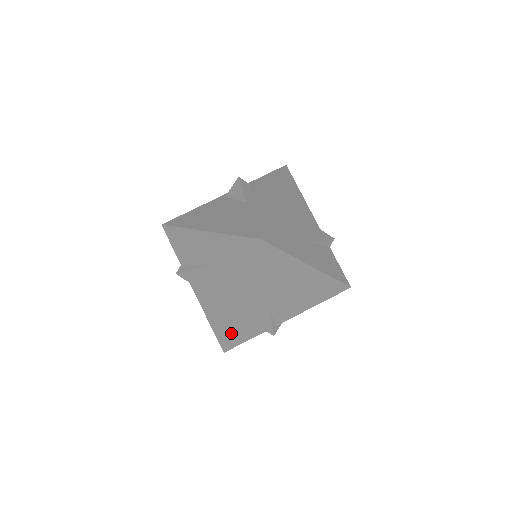
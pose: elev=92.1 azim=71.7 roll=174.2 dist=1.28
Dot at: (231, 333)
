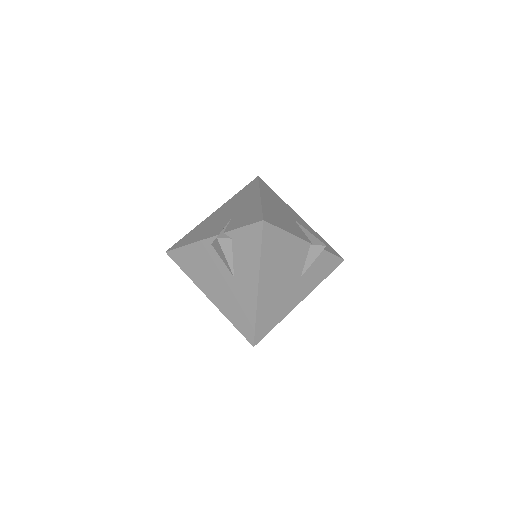
Dot at: occluded
